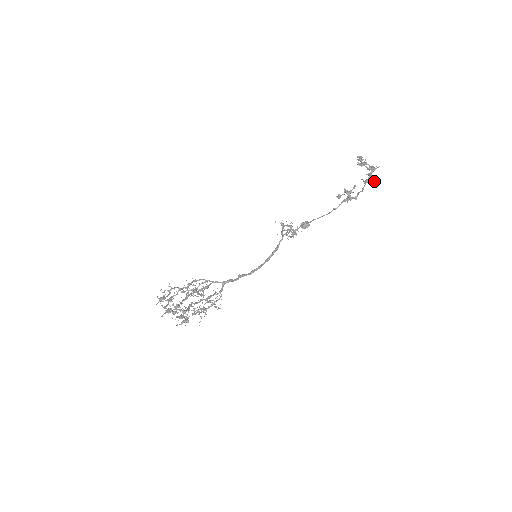
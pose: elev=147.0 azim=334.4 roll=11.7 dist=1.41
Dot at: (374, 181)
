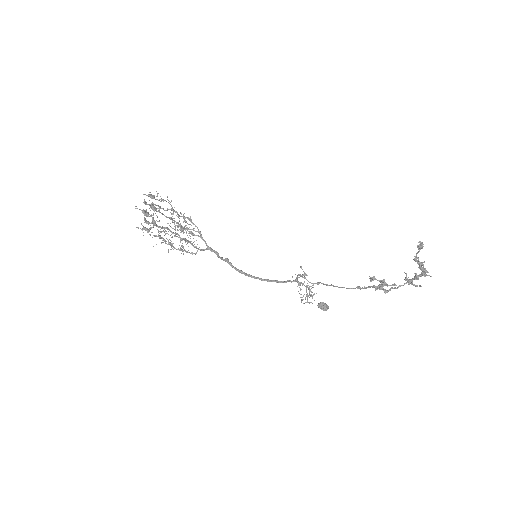
Dot at: (415, 285)
